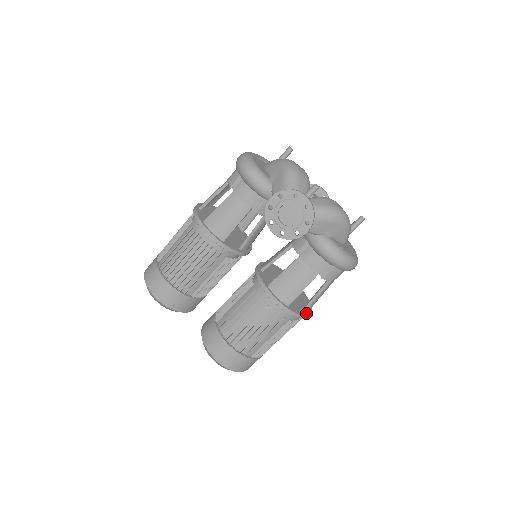
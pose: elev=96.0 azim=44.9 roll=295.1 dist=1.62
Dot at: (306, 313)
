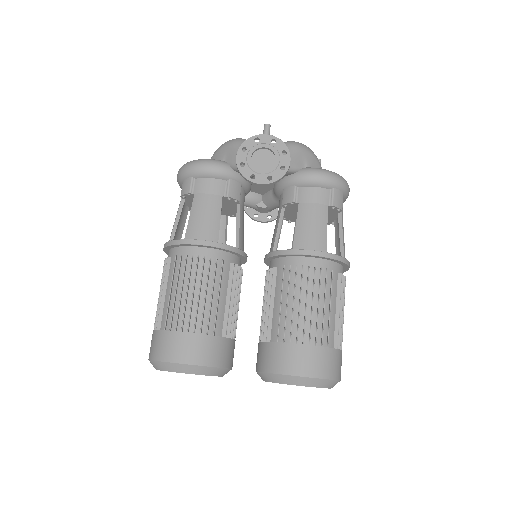
Dot at: occluded
